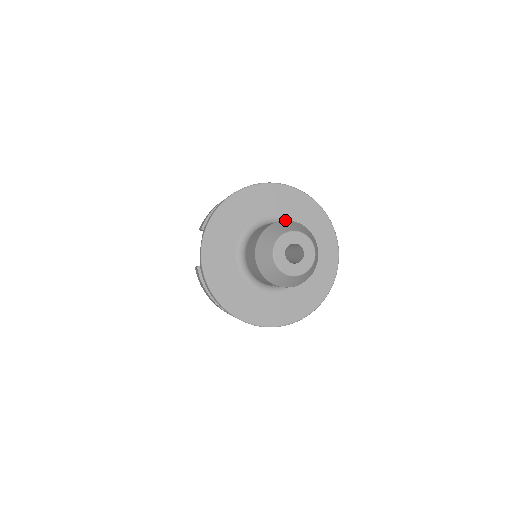
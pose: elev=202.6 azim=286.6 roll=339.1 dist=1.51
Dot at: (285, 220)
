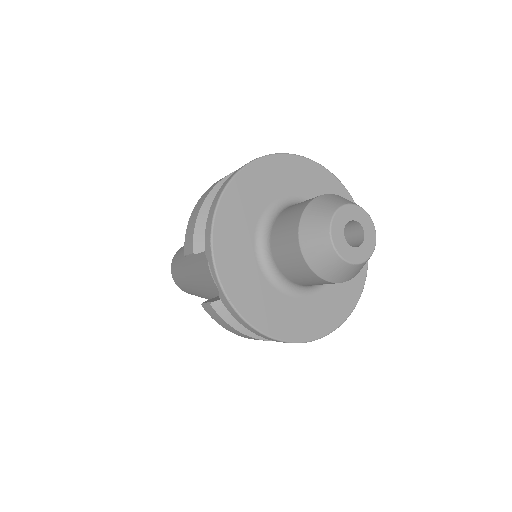
Dot at: (315, 197)
